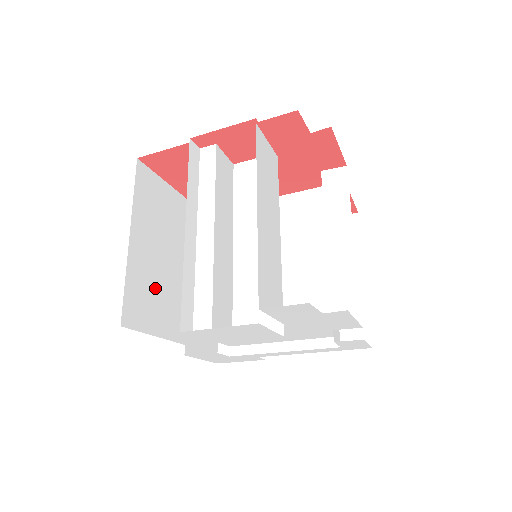
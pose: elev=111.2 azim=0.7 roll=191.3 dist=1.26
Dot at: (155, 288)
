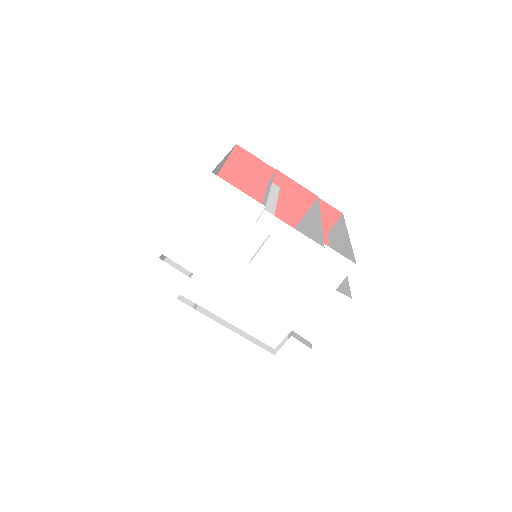
Dot at: occluded
